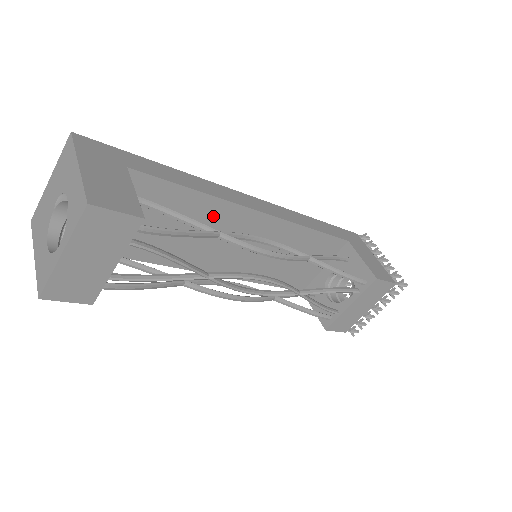
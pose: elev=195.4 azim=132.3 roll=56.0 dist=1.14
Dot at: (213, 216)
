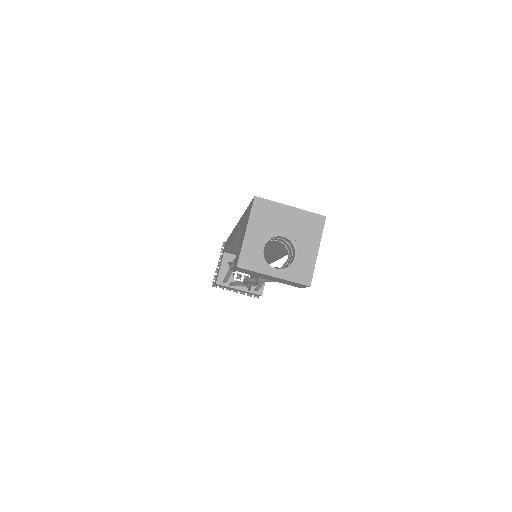
Dot at: (281, 248)
